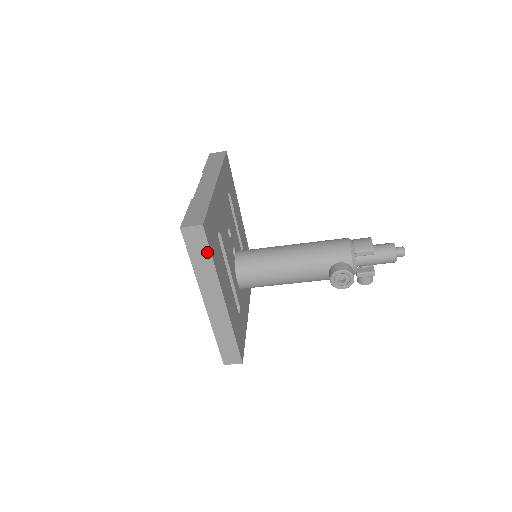
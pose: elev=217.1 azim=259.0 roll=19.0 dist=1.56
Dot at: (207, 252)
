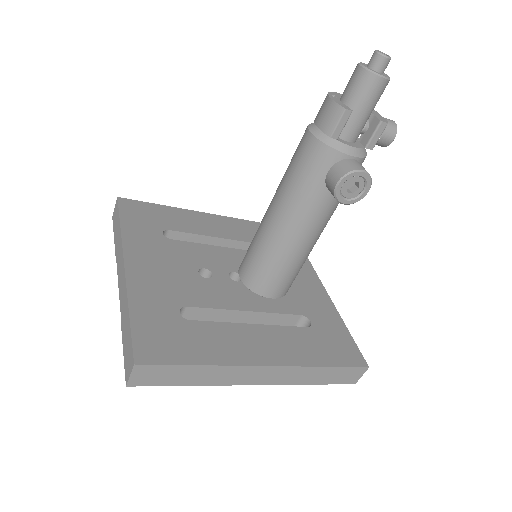
Dot at: (180, 368)
